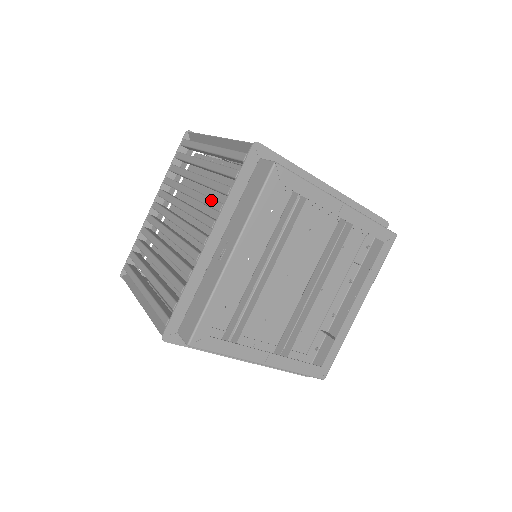
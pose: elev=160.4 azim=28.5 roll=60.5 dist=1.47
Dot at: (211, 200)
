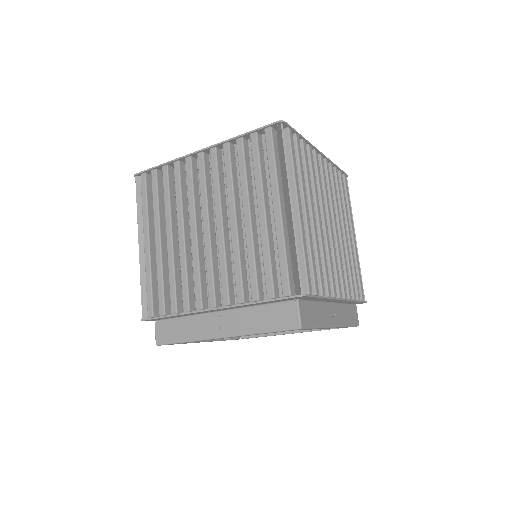
Dot at: occluded
